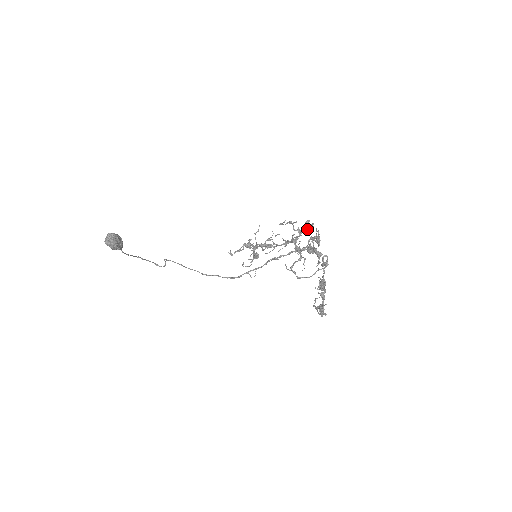
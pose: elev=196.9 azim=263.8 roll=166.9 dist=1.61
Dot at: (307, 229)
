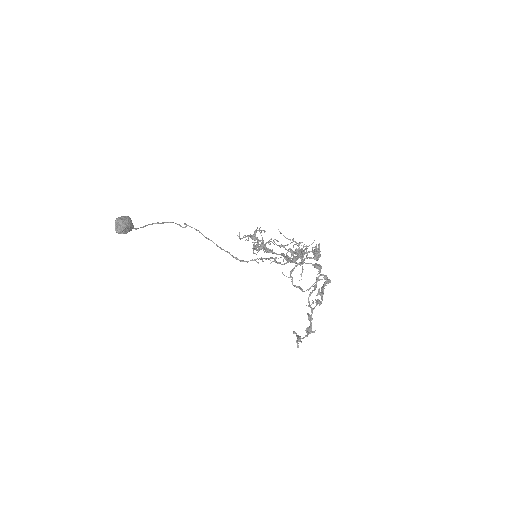
Dot at: occluded
